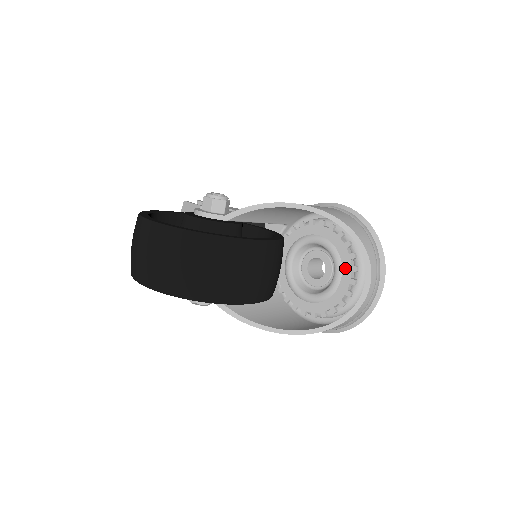
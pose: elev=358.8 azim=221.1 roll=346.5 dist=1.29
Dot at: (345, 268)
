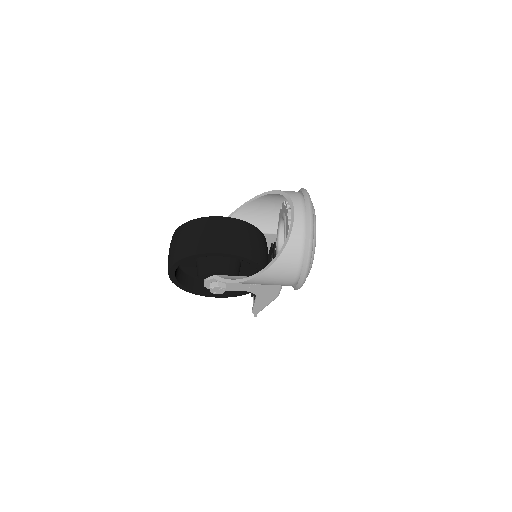
Dot at: (286, 216)
